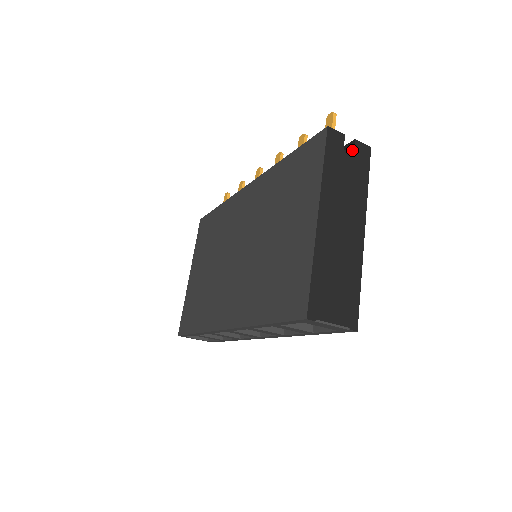
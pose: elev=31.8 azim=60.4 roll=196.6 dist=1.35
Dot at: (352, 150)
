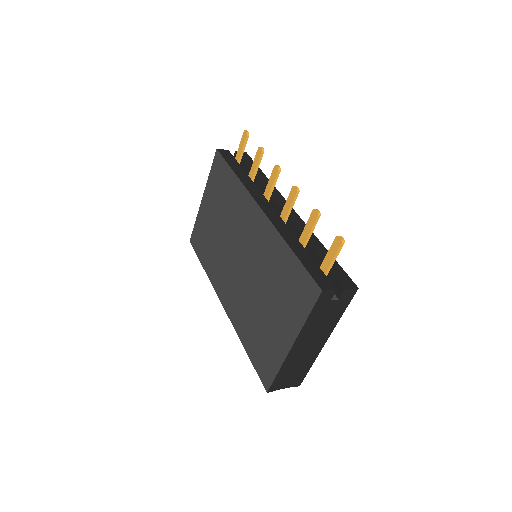
Dot at: (339, 295)
